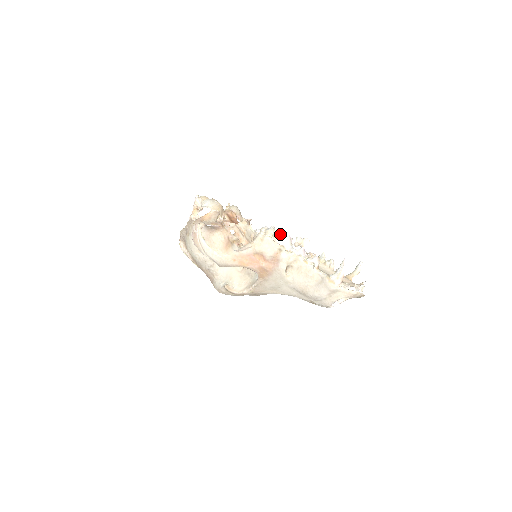
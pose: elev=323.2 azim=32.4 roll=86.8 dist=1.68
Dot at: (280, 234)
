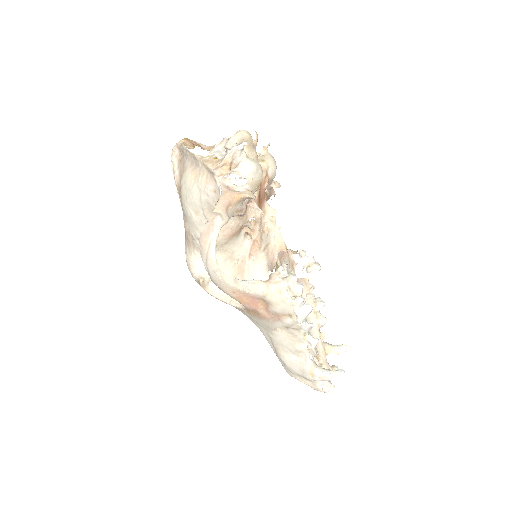
Dot at: (304, 302)
